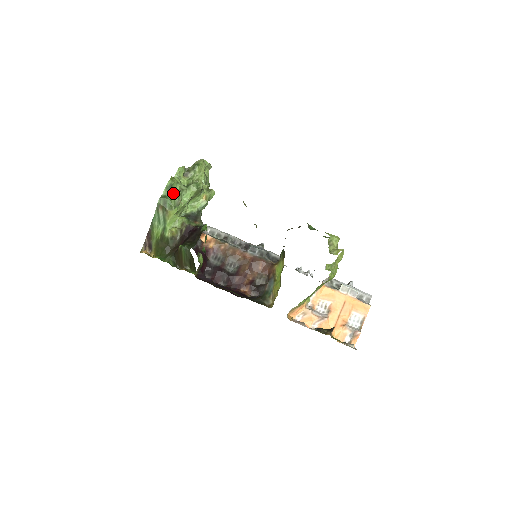
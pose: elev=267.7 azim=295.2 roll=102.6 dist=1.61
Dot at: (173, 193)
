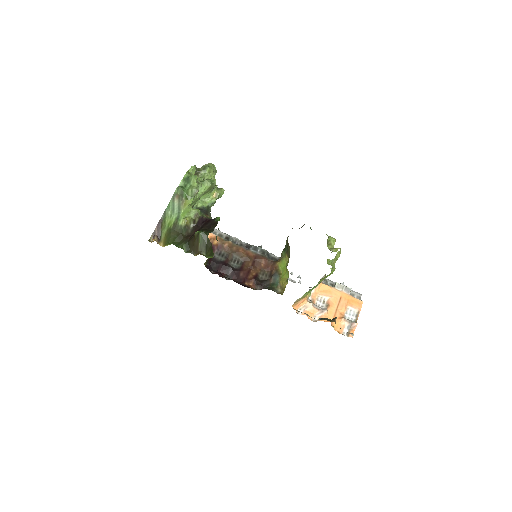
Dot at: (190, 184)
